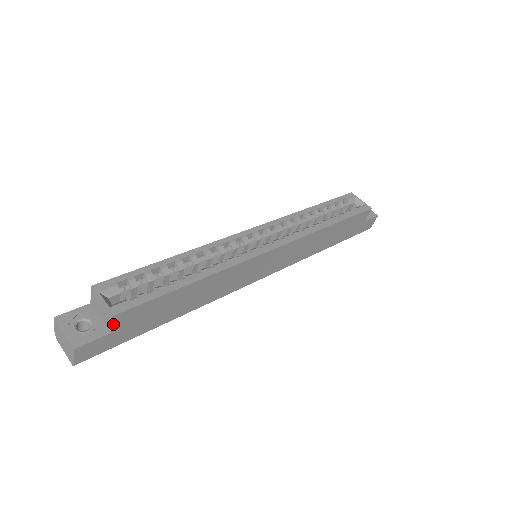
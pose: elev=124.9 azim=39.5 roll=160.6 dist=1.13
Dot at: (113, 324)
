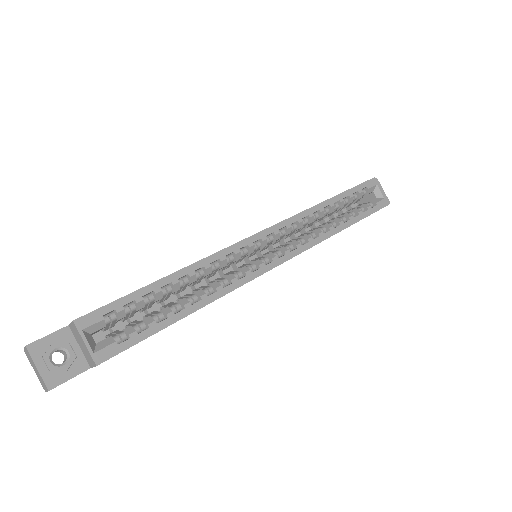
Dot at: (95, 366)
